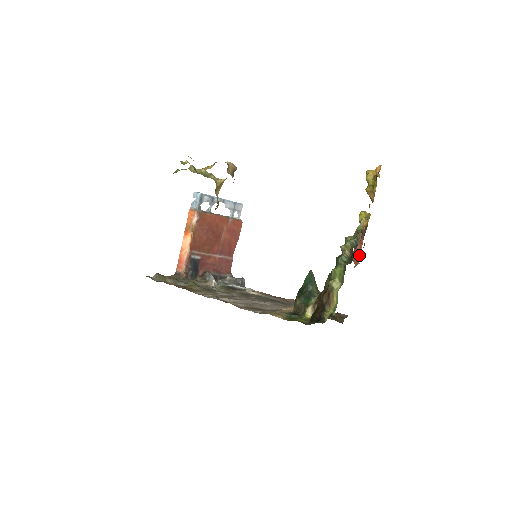
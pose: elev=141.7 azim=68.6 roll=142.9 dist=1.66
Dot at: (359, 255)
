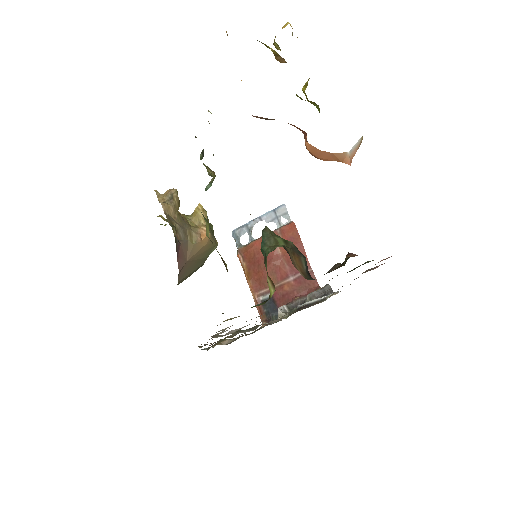
Dot at: (312, 147)
